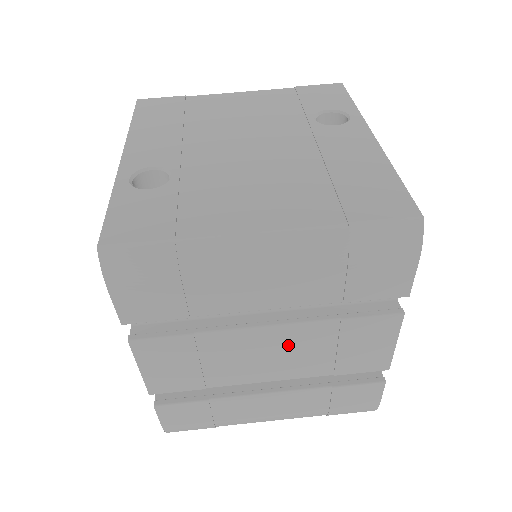
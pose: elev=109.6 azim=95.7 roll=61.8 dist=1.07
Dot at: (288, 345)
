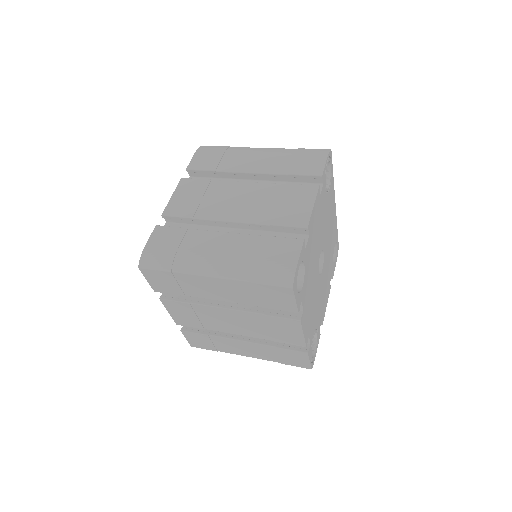
Dot at: (252, 196)
